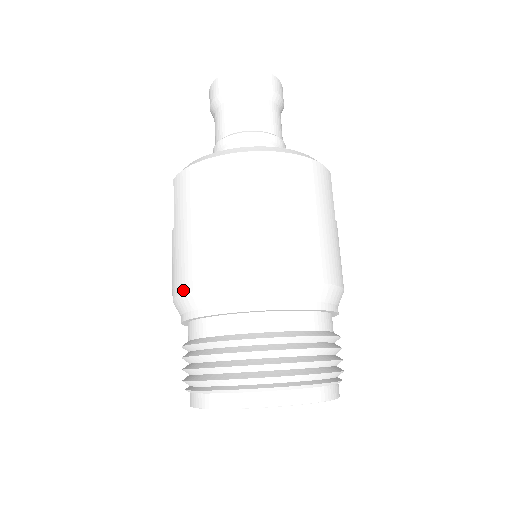
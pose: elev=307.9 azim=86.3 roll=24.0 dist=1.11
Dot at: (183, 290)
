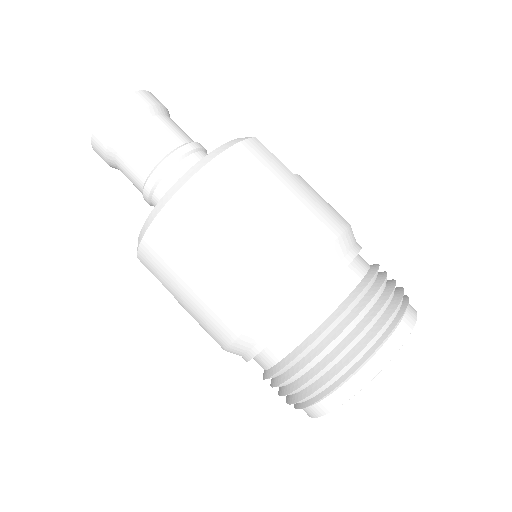
Dot at: (226, 343)
